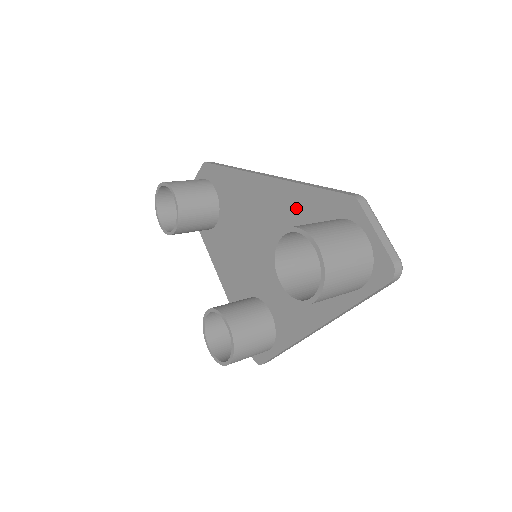
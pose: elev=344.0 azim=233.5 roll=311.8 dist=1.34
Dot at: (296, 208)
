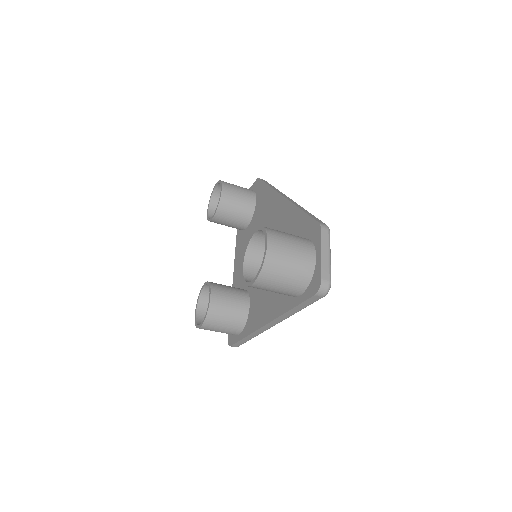
Dot at: (290, 225)
